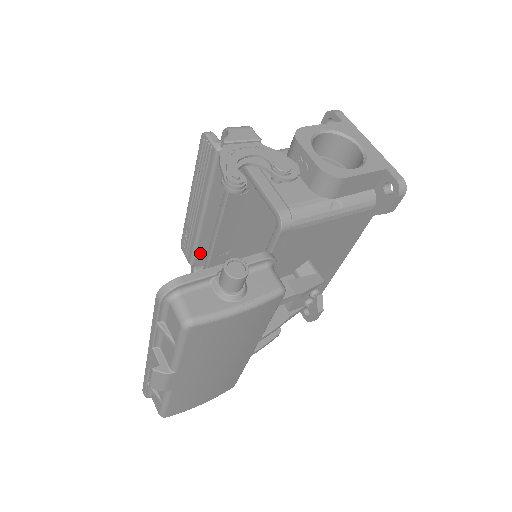
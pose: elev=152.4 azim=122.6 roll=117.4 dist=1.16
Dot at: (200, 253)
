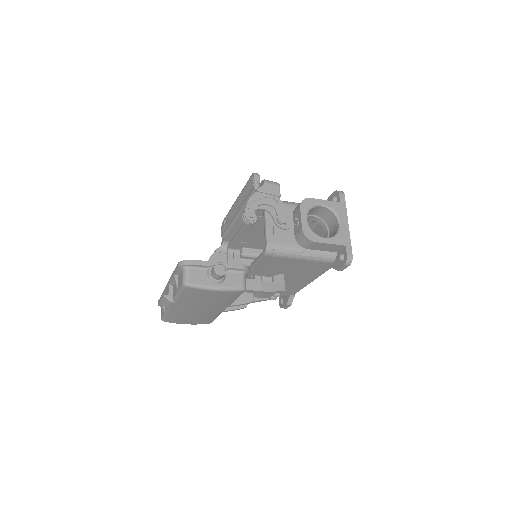
Dot at: (230, 235)
